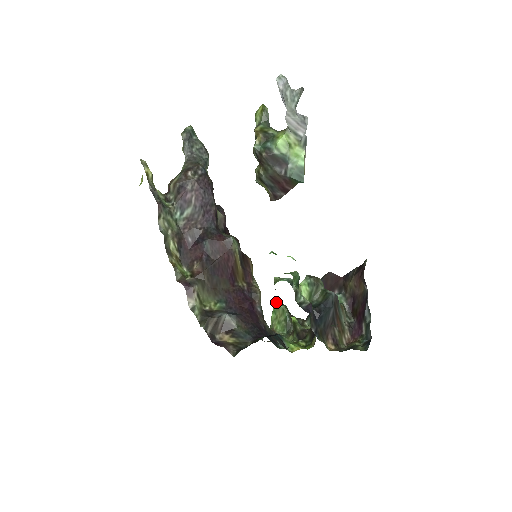
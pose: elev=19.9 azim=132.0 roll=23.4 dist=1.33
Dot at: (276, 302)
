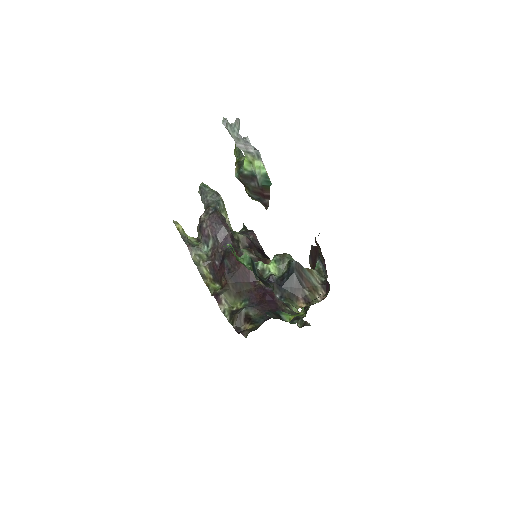
Dot at: occluded
